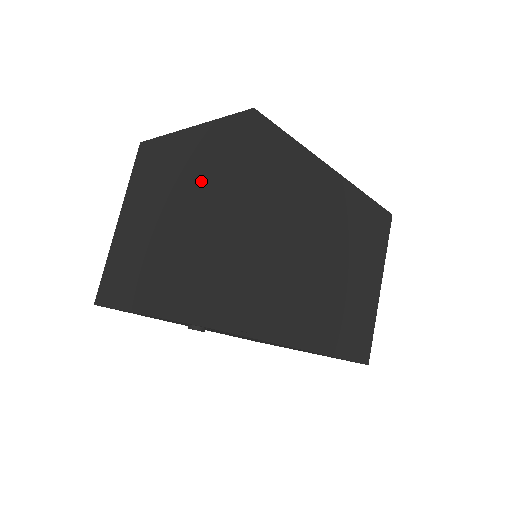
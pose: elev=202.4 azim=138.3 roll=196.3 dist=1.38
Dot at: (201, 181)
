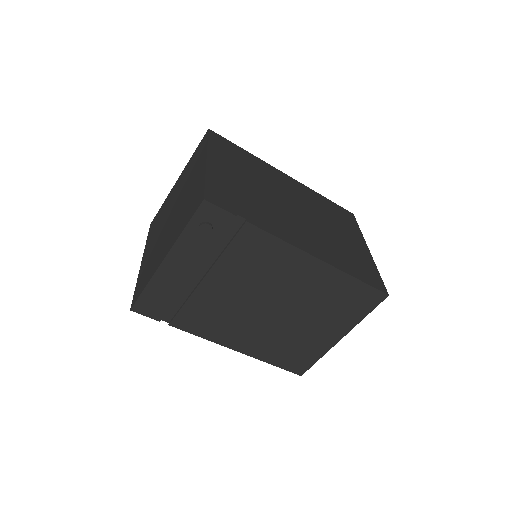
Dot at: (189, 177)
